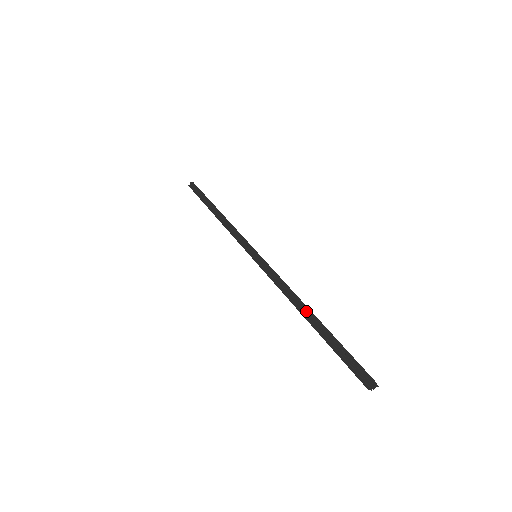
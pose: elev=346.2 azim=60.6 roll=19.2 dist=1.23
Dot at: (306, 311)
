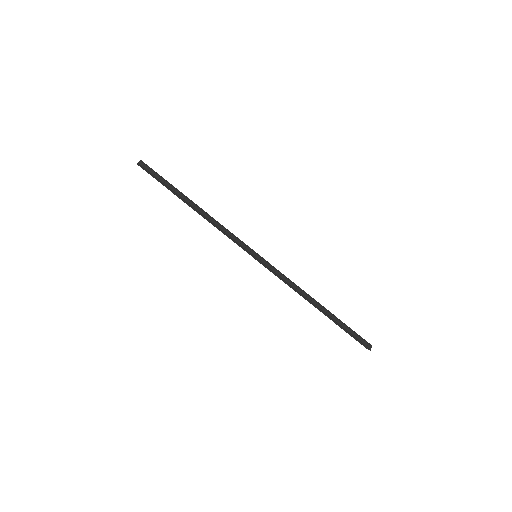
Dot at: (317, 303)
